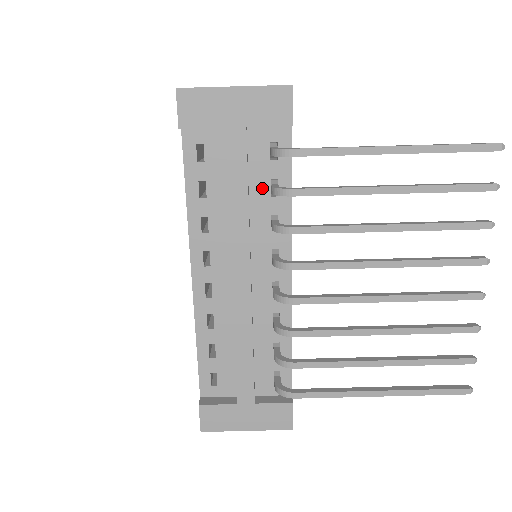
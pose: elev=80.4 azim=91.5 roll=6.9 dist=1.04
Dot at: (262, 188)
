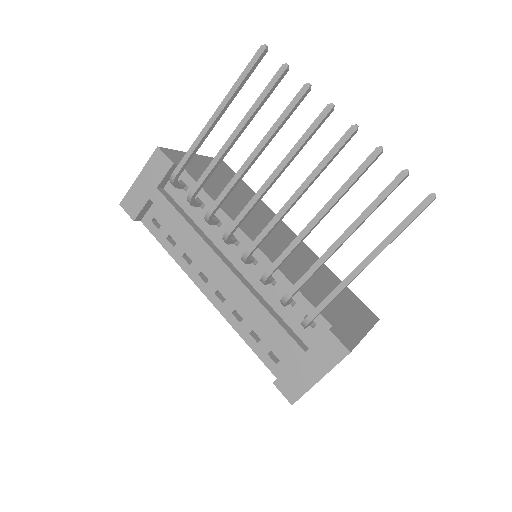
Dot at: (195, 210)
